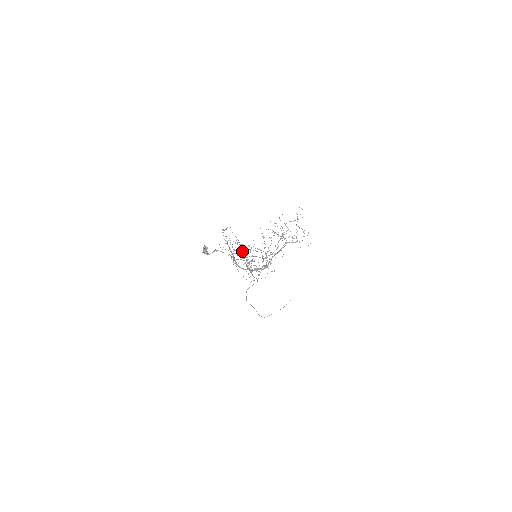
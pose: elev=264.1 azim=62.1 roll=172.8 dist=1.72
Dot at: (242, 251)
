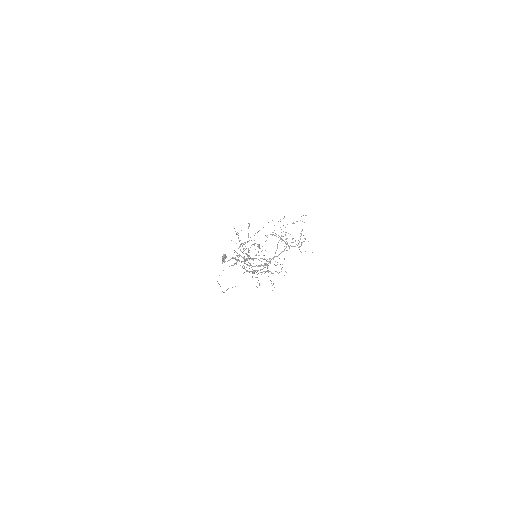
Dot at: occluded
